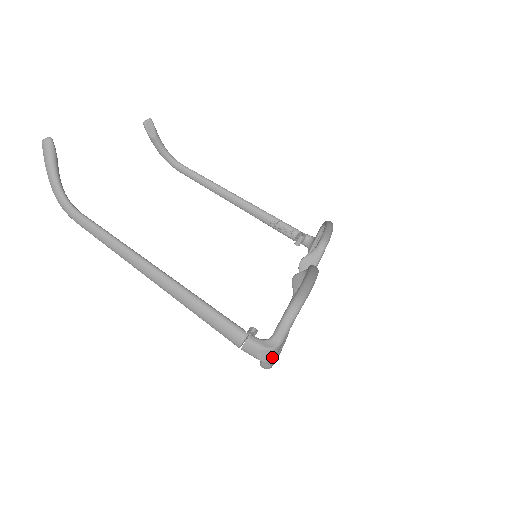
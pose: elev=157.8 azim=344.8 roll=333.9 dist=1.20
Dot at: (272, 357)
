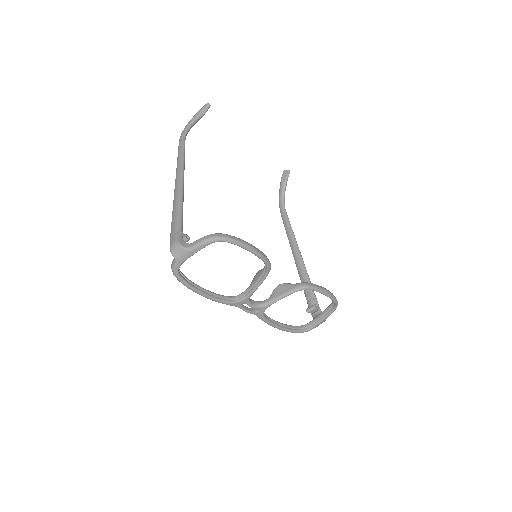
Dot at: (178, 255)
